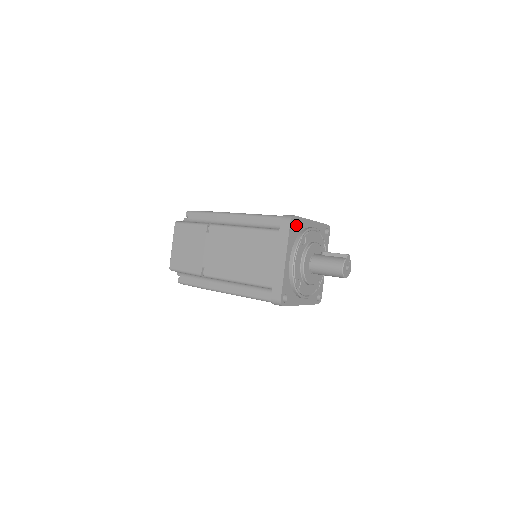
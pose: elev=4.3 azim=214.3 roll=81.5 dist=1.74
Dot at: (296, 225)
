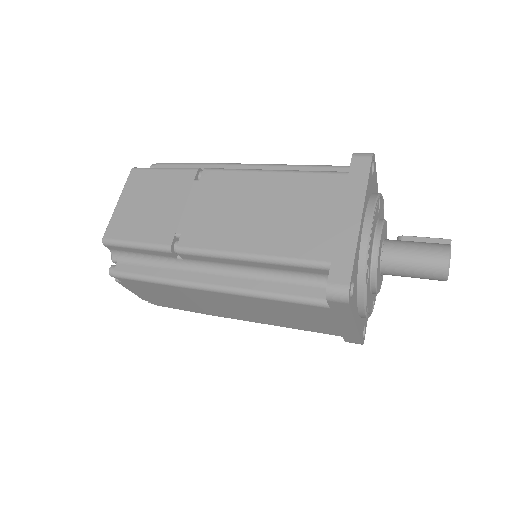
Dot at: (372, 174)
